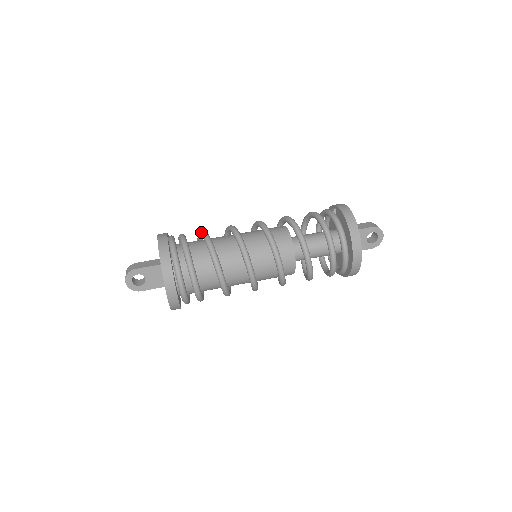
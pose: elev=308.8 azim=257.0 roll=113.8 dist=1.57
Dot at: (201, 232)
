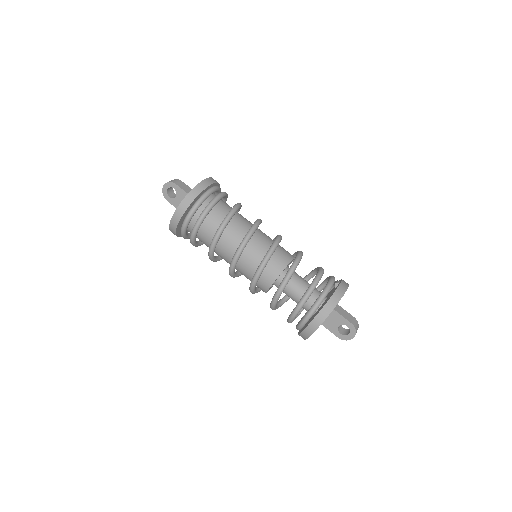
Dot at: occluded
